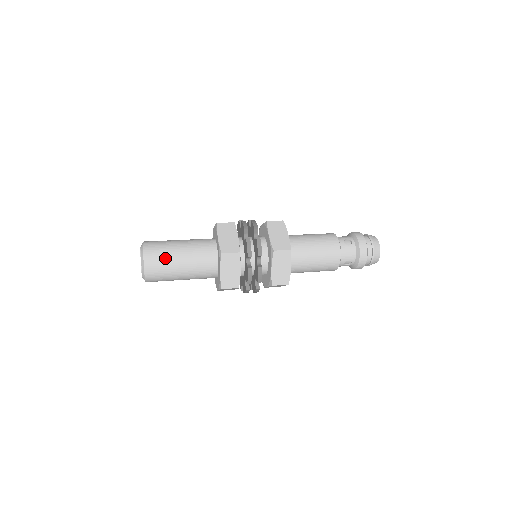
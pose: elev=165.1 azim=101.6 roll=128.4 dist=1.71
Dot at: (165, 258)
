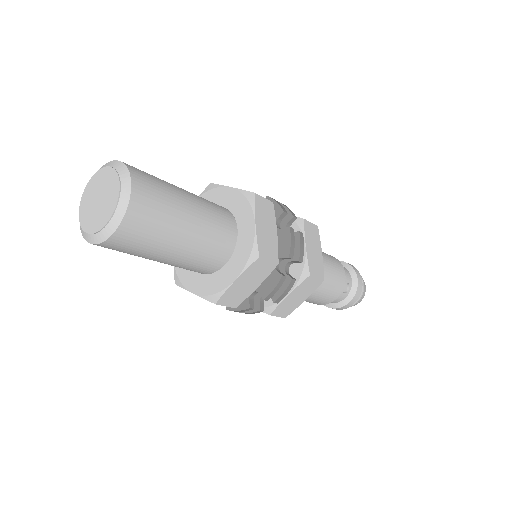
Dot at: (163, 184)
